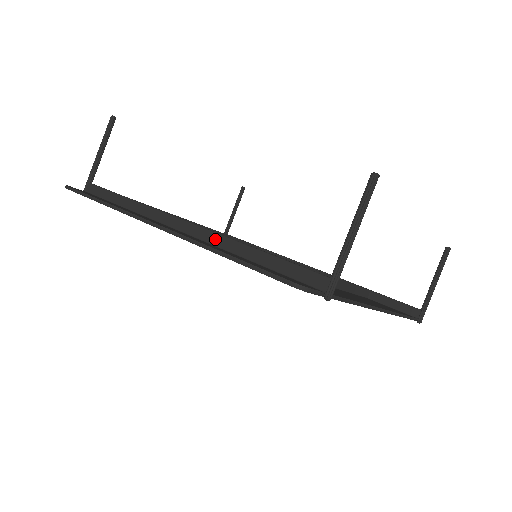
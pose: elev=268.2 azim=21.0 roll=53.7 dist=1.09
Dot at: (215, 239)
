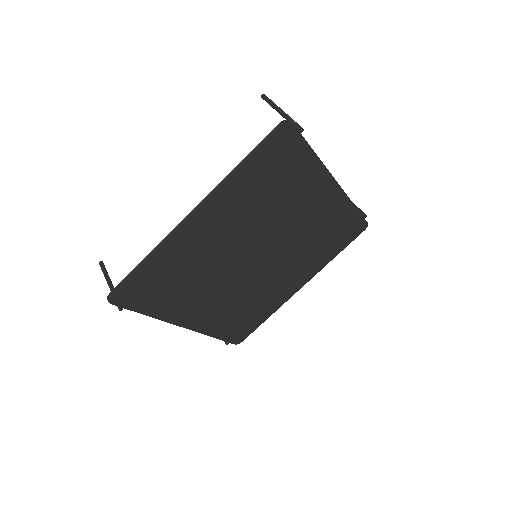
Dot at: occluded
